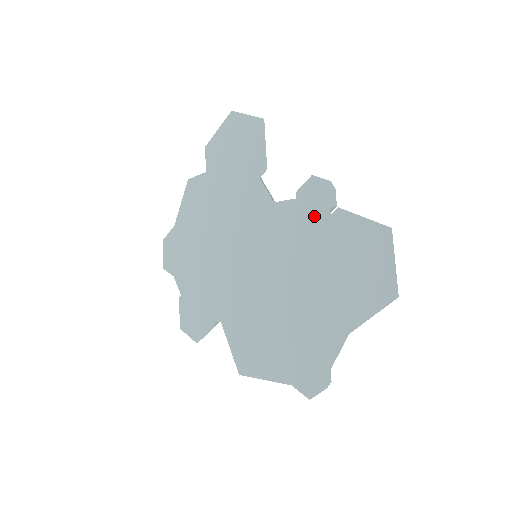
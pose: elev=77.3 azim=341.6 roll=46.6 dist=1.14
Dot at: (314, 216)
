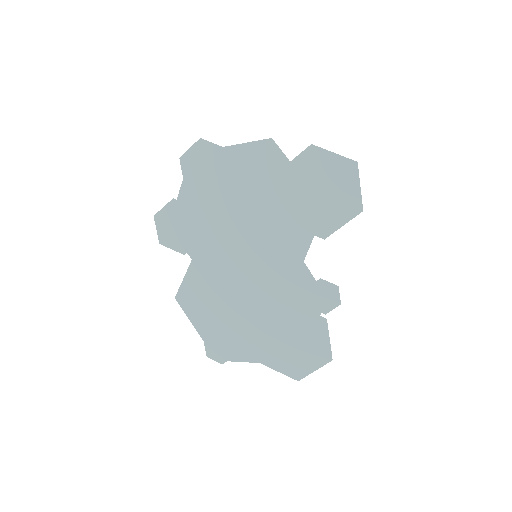
Dot at: (312, 303)
